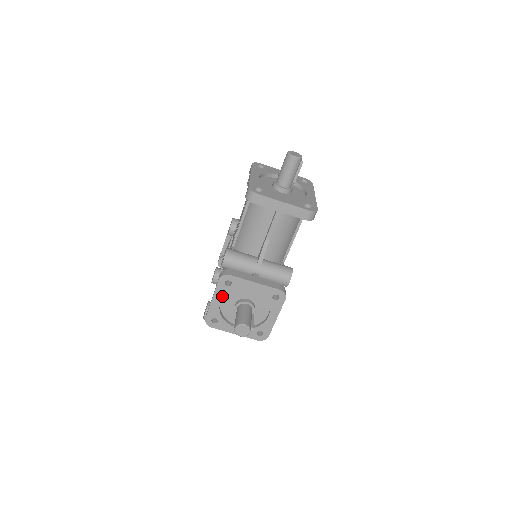
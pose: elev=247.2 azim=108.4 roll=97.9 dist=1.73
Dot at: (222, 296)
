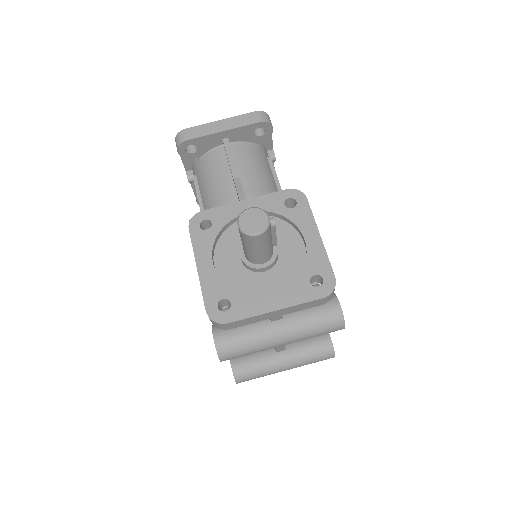
Dot at: (209, 252)
